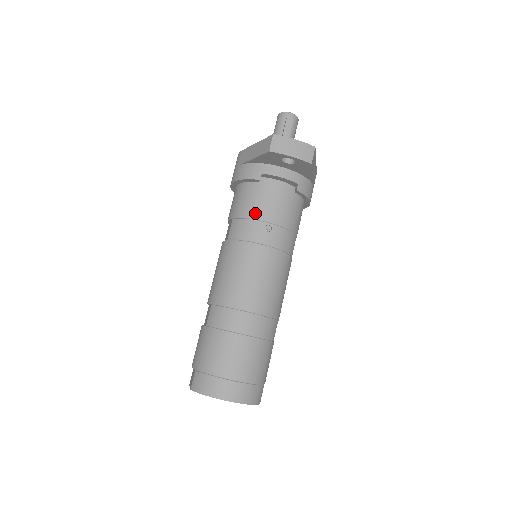
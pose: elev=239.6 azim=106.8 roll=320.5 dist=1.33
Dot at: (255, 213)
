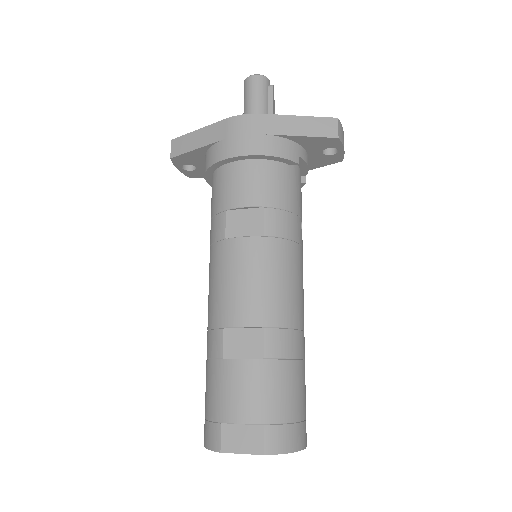
Dot at: (294, 205)
